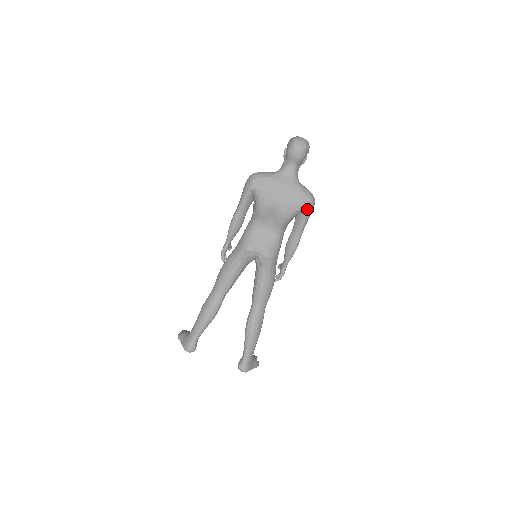
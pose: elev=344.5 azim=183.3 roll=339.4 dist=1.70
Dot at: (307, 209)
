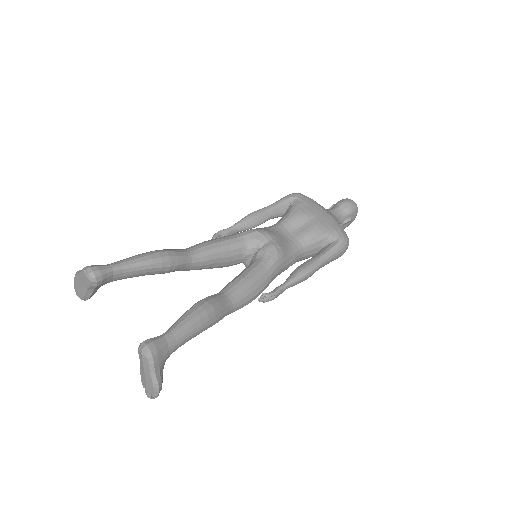
Dot at: (342, 240)
